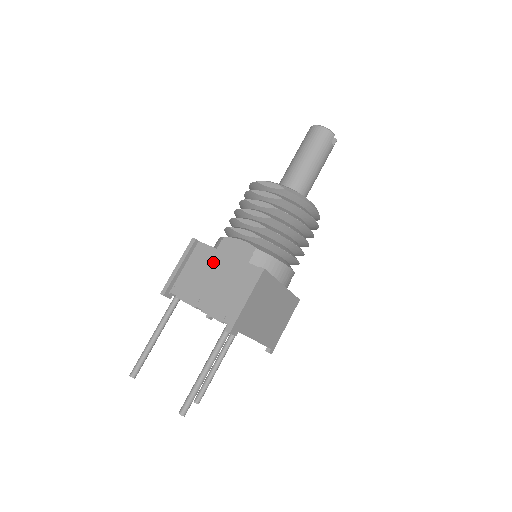
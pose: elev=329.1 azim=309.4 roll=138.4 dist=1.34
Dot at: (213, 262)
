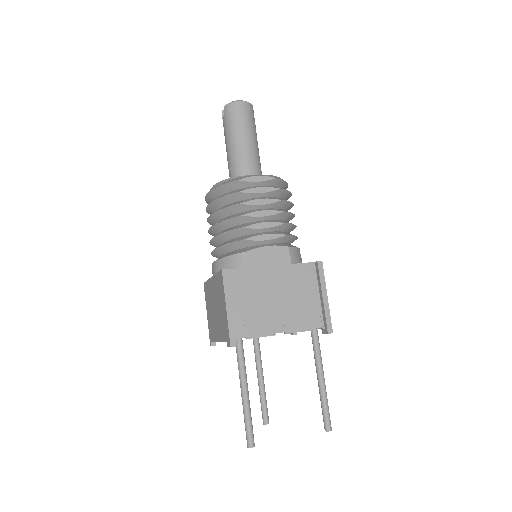
Dot at: (261, 282)
